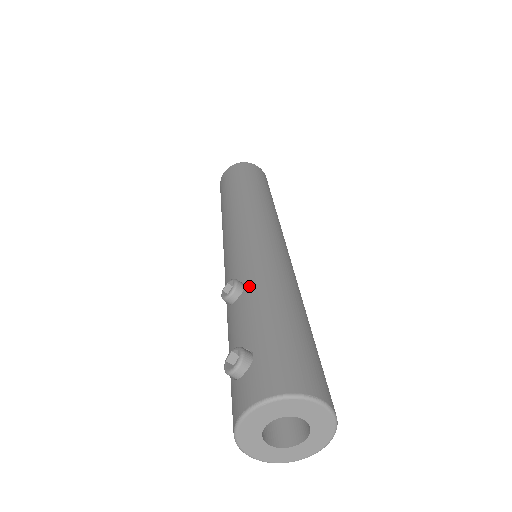
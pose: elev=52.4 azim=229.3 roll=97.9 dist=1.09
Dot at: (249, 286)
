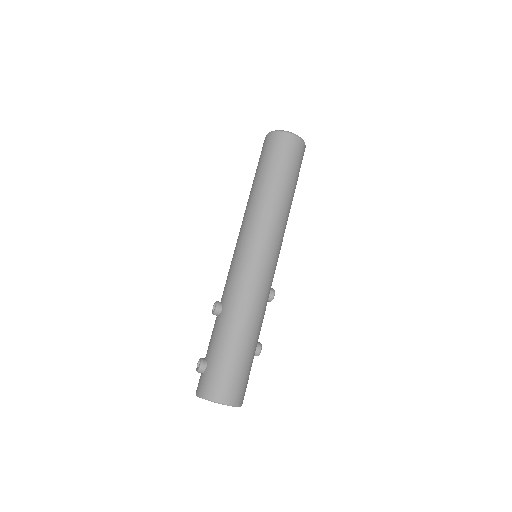
Dot at: (222, 312)
